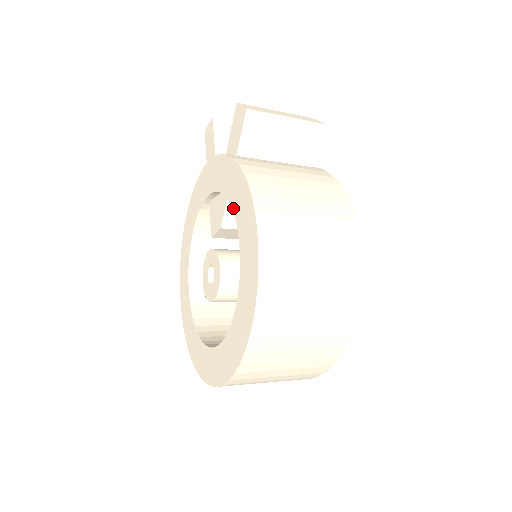
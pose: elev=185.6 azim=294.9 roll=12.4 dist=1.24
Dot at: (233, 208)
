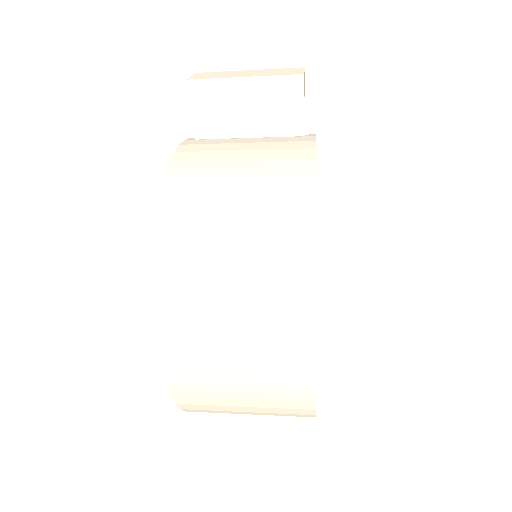
Dot at: occluded
